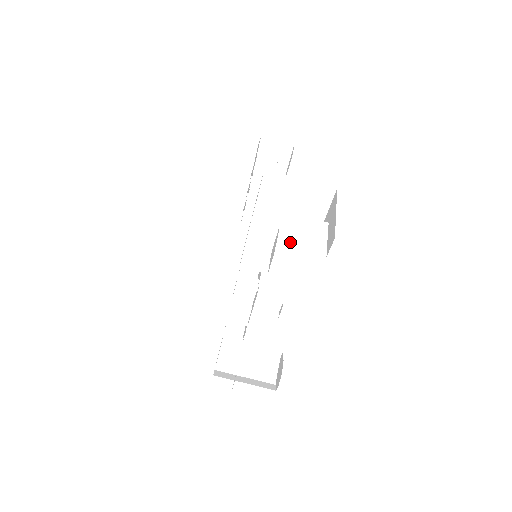
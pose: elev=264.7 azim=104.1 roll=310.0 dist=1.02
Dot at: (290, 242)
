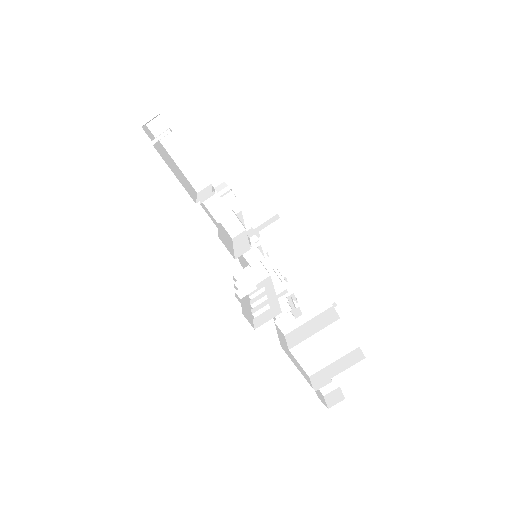
Dot at: (332, 357)
